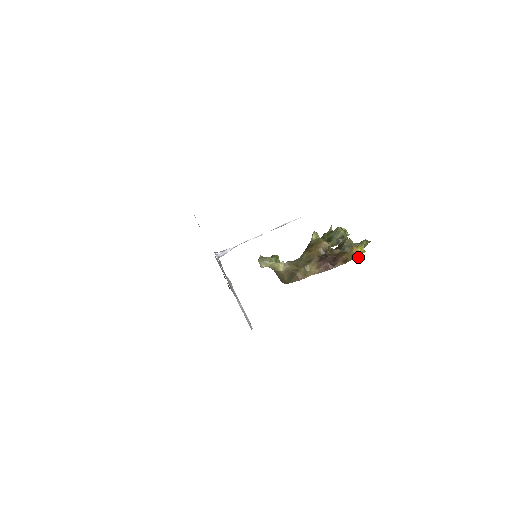
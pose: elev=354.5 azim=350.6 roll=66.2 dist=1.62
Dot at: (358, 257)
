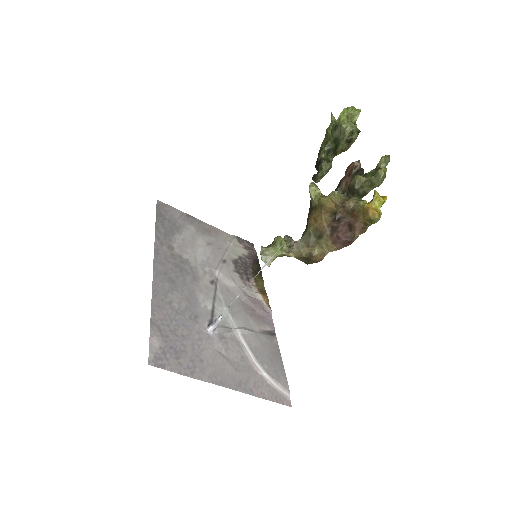
Dot at: (379, 219)
